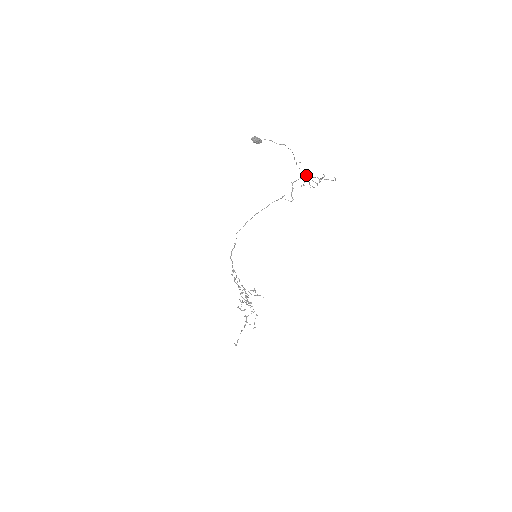
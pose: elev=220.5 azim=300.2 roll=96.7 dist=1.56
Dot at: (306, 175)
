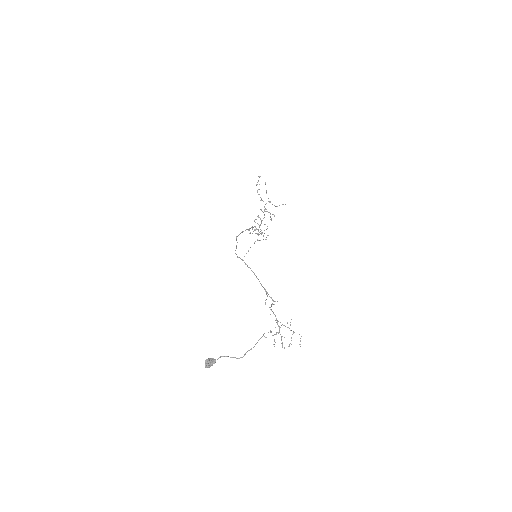
Dot at: (274, 334)
